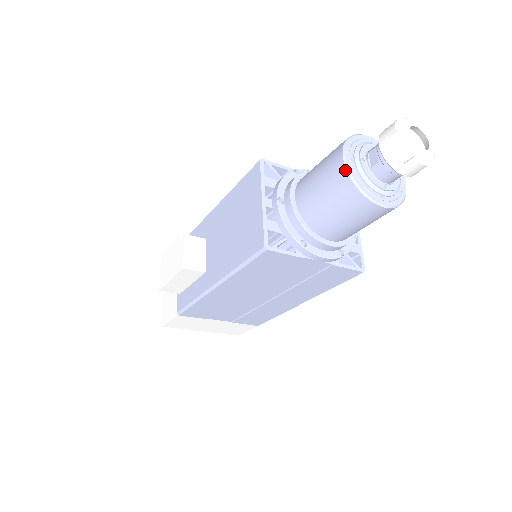
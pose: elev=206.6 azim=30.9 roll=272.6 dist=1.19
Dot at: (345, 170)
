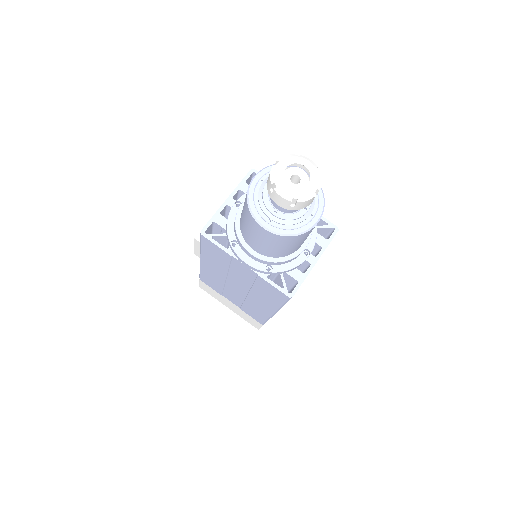
Dot at: (248, 186)
